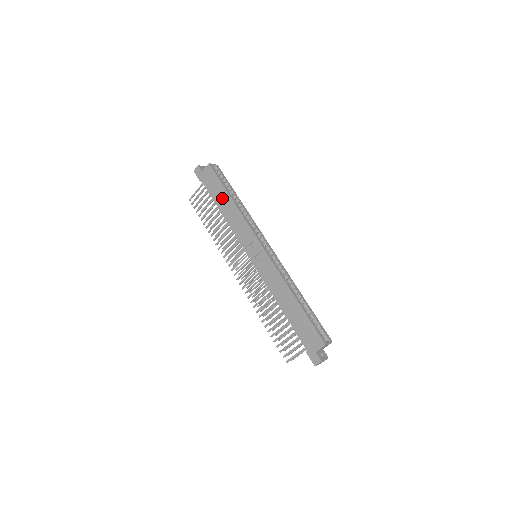
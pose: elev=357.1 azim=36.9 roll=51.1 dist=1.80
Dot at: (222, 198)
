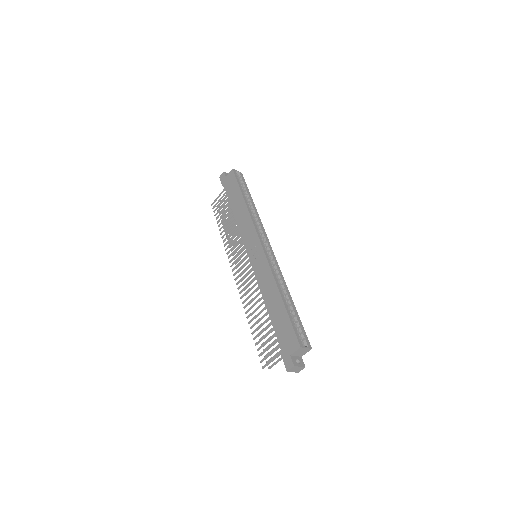
Dot at: (237, 200)
